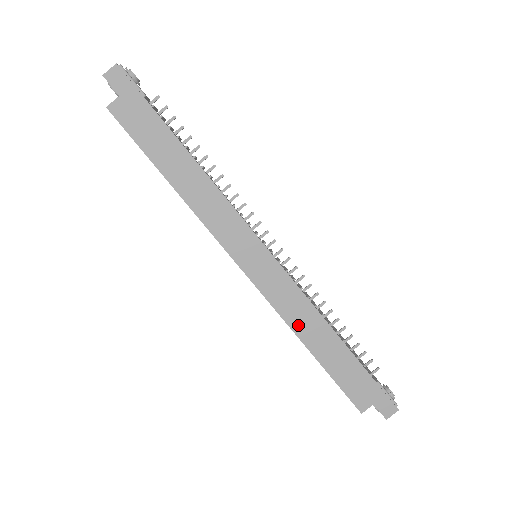
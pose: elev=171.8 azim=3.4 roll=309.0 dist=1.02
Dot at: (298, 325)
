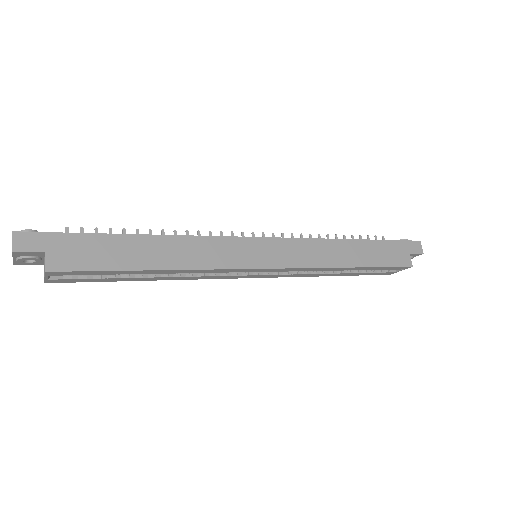
Dot at: (330, 260)
